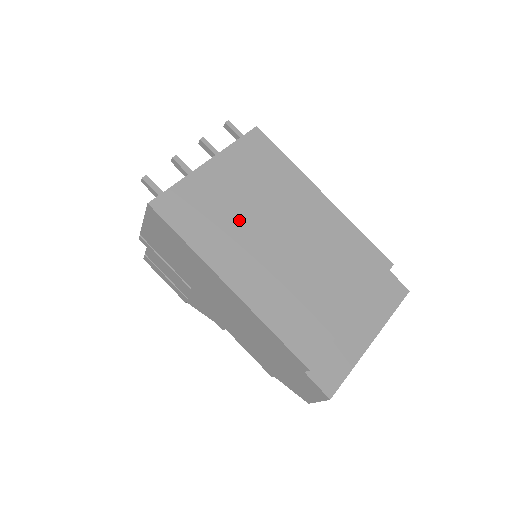
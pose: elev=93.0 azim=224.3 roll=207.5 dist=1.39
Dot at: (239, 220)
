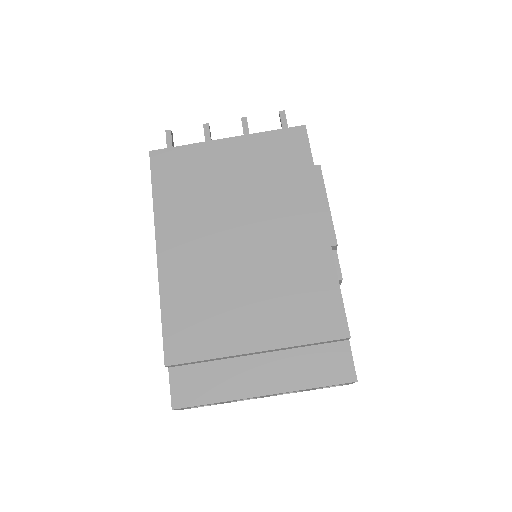
Dot at: (213, 201)
